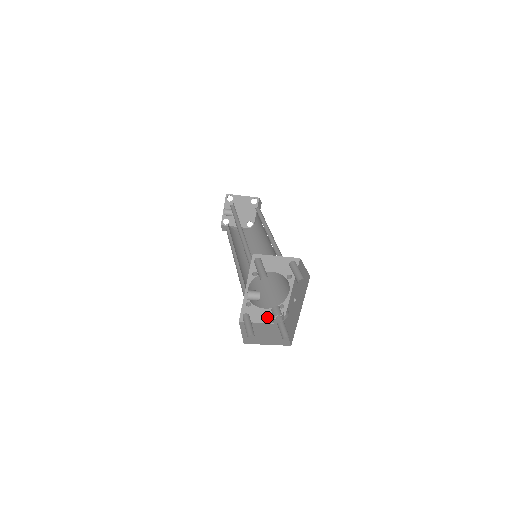
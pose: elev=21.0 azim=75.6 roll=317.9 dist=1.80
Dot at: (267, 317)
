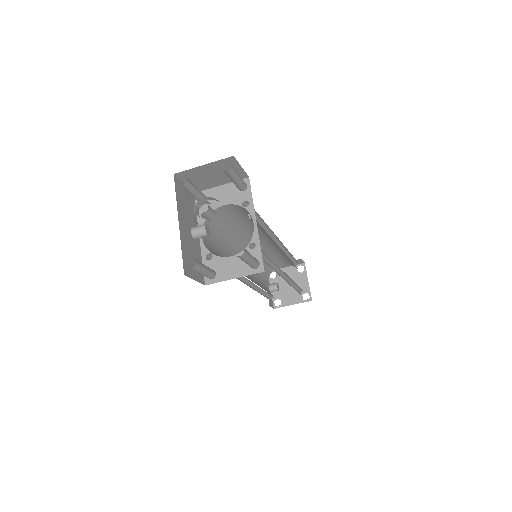
Dot at: (239, 268)
